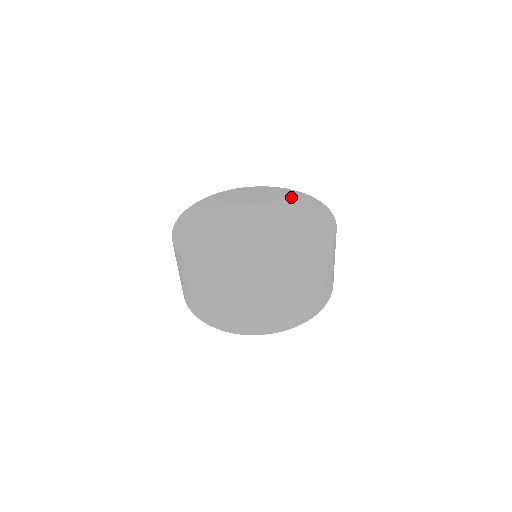
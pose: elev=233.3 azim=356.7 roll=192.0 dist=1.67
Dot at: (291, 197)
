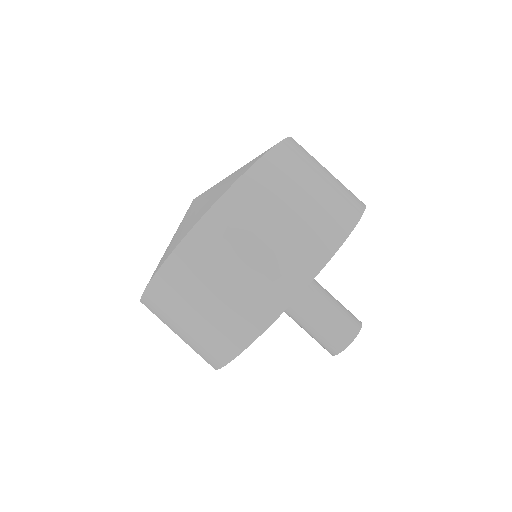
Dot at: occluded
